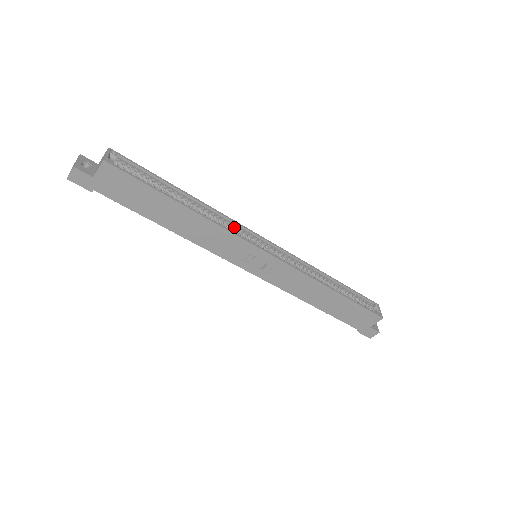
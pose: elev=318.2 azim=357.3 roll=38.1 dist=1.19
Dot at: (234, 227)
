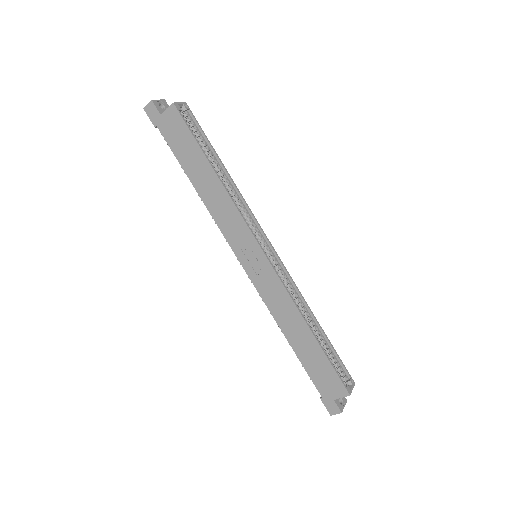
Dot at: (249, 217)
